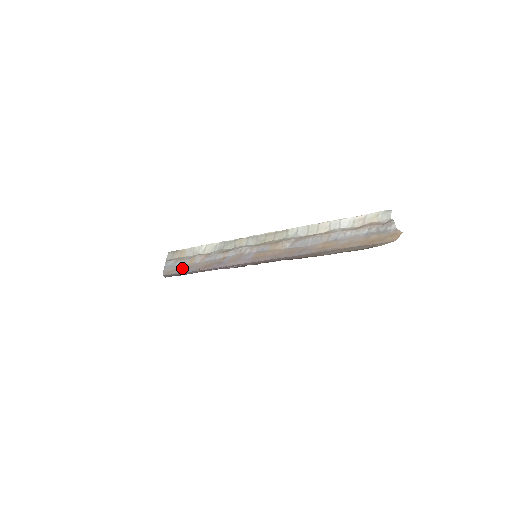
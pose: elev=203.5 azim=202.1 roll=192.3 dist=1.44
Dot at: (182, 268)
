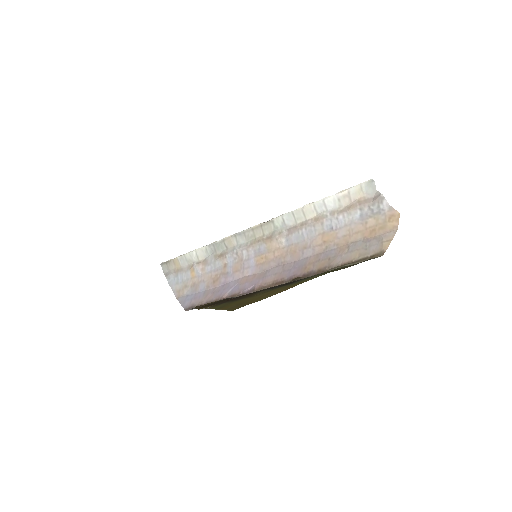
Dot at: (189, 285)
